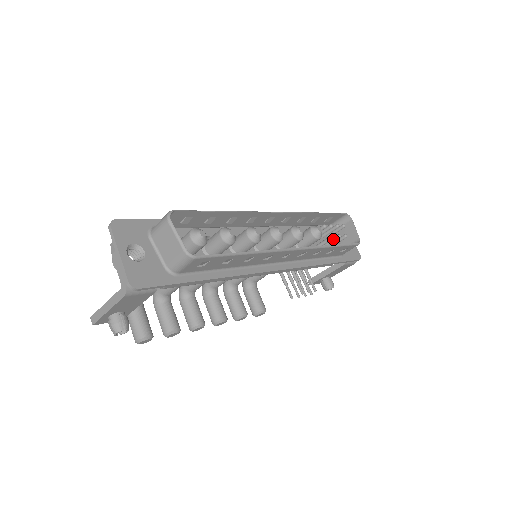
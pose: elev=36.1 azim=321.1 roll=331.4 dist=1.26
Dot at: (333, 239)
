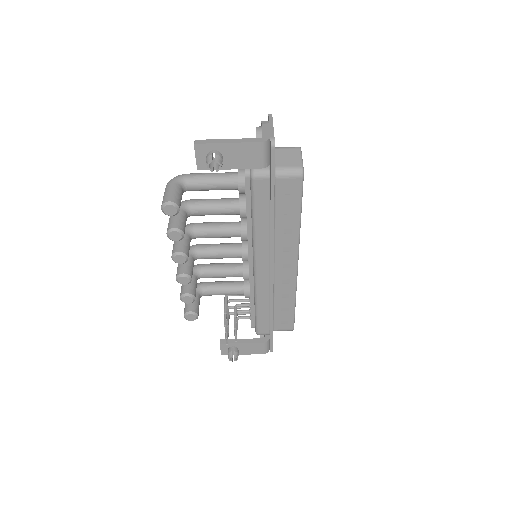
Dot at: occluded
